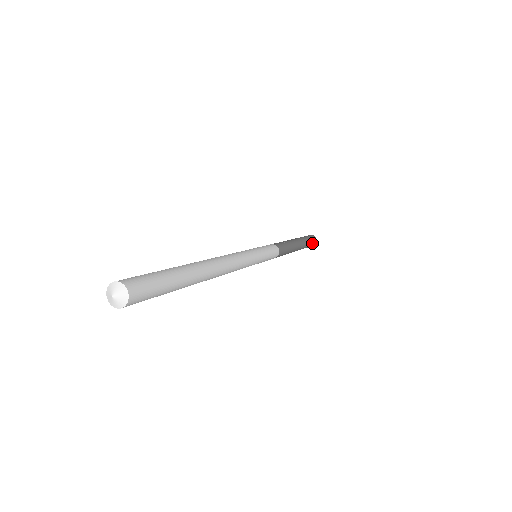
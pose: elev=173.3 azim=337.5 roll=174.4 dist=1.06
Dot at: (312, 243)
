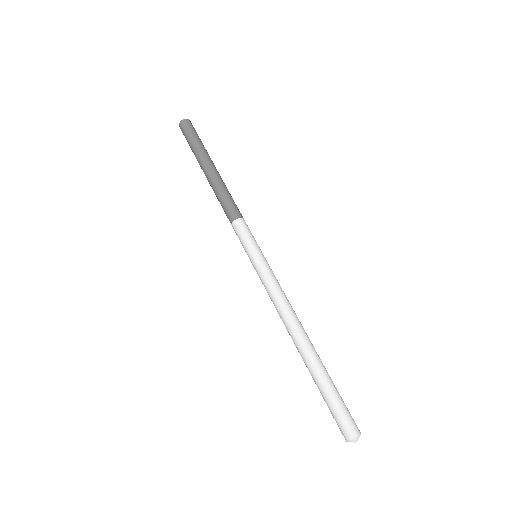
Dot at: occluded
